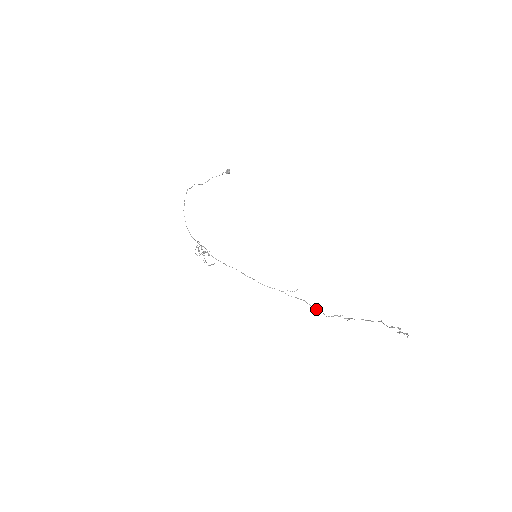
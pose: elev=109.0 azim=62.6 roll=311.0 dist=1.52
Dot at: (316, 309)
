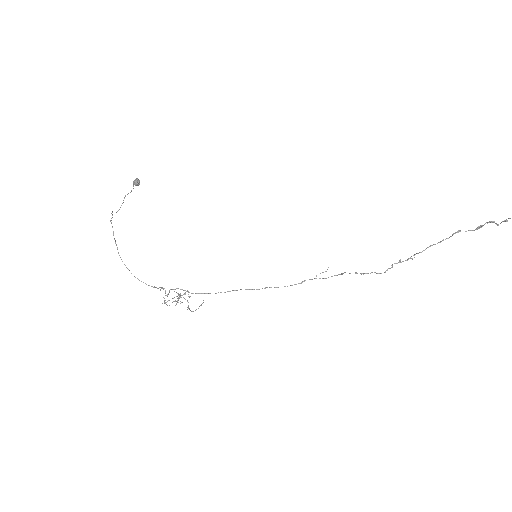
Dot at: (365, 273)
